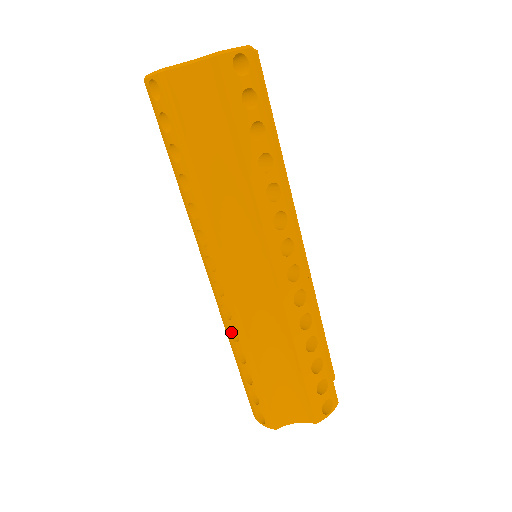
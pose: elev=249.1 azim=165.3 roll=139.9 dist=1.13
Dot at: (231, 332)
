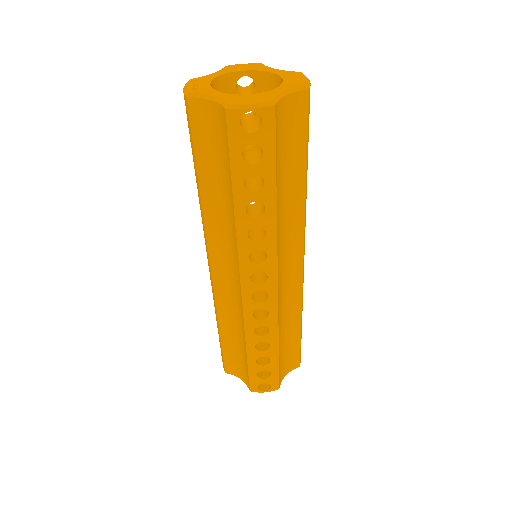
Dot at: (254, 330)
